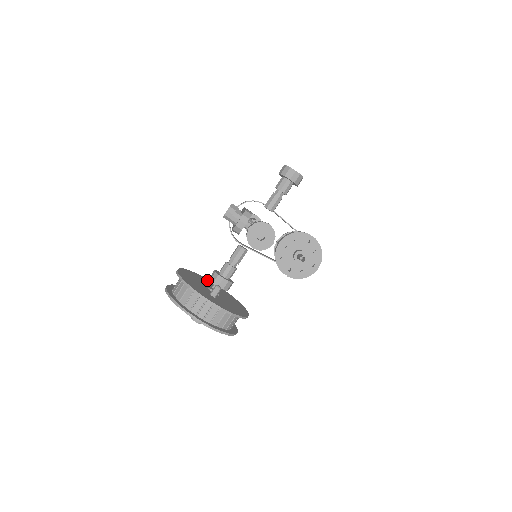
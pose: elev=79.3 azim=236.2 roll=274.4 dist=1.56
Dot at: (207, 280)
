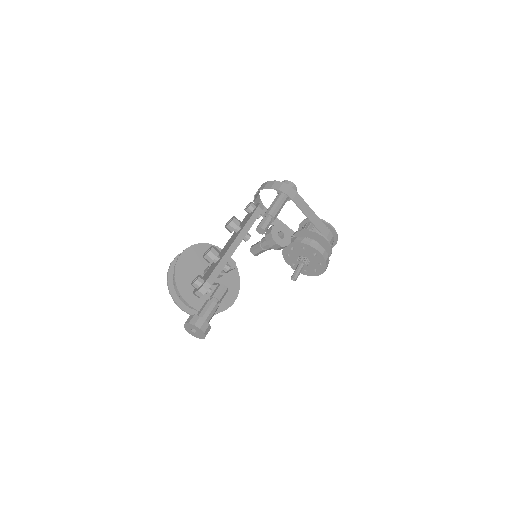
Dot at: occluded
